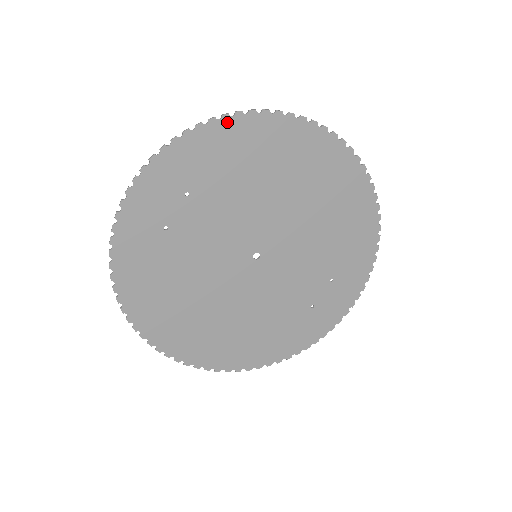
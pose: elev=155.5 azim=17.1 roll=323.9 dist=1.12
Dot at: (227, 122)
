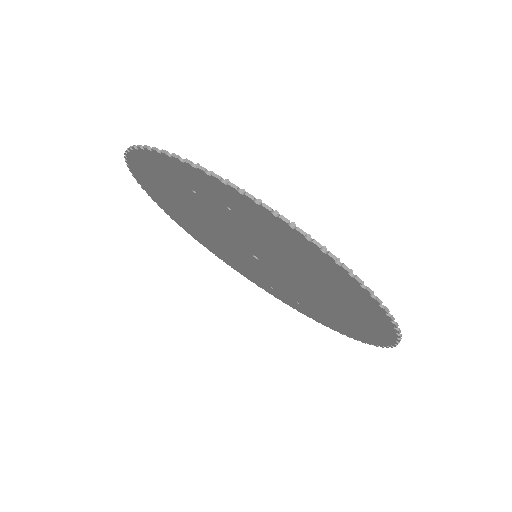
Dot at: (312, 246)
